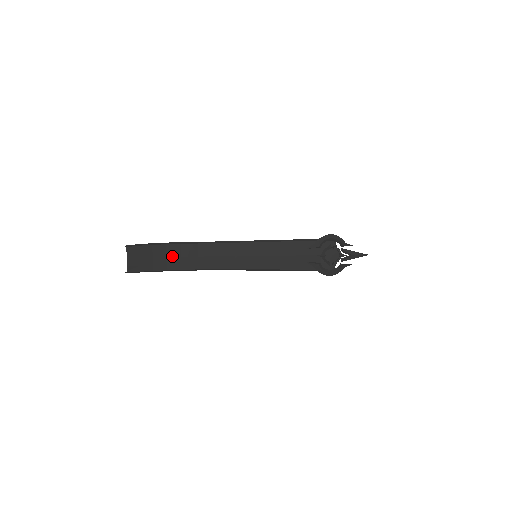
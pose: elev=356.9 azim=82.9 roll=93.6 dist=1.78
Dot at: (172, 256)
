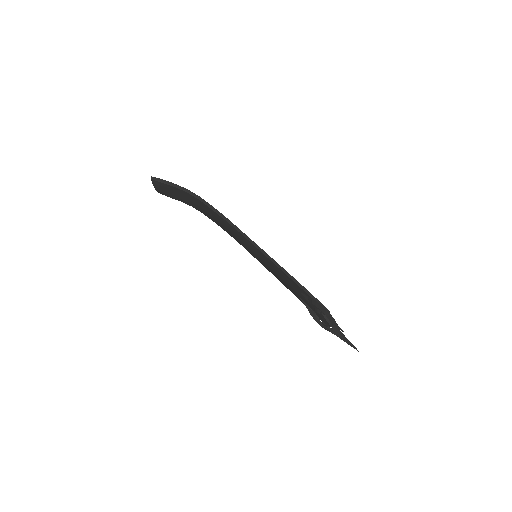
Dot at: (193, 201)
